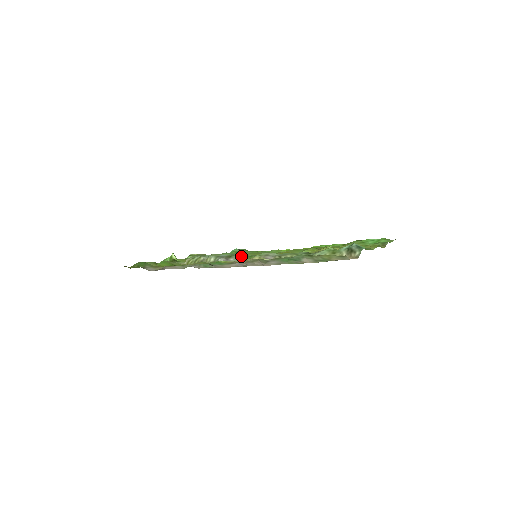
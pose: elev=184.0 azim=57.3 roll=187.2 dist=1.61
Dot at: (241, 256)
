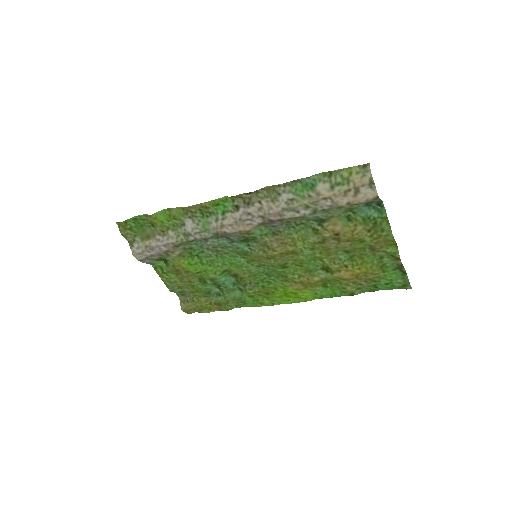
Dot at: (242, 241)
